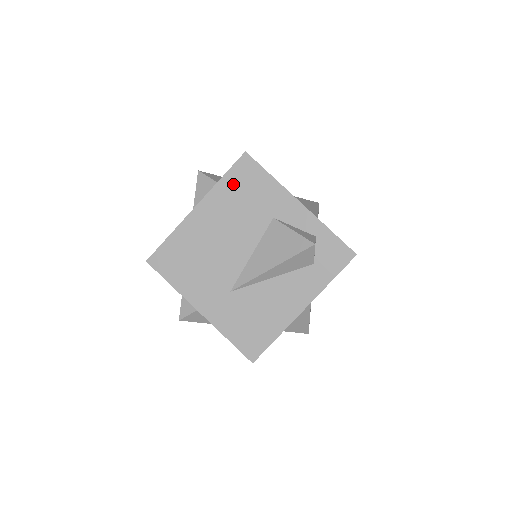
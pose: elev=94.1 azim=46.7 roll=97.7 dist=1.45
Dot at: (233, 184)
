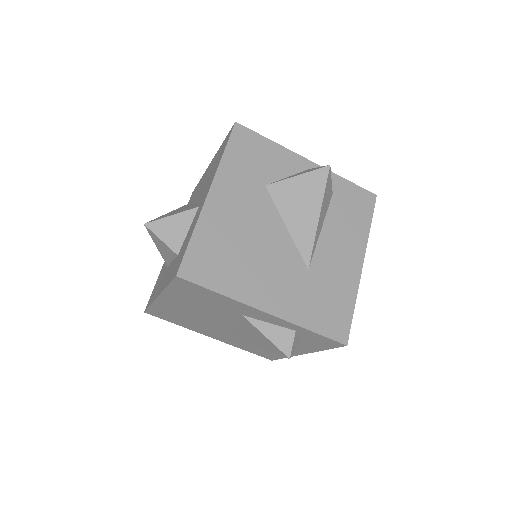
Dot at: (182, 292)
